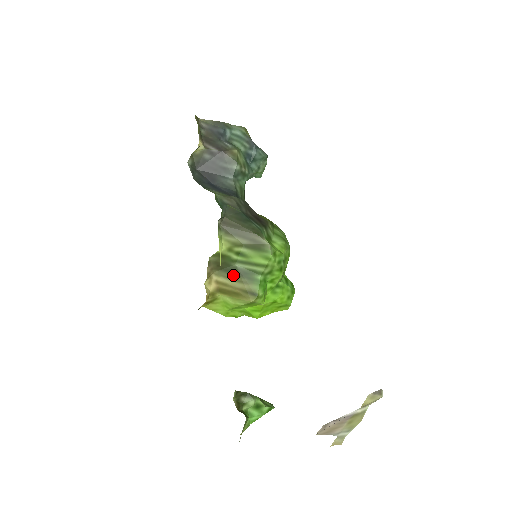
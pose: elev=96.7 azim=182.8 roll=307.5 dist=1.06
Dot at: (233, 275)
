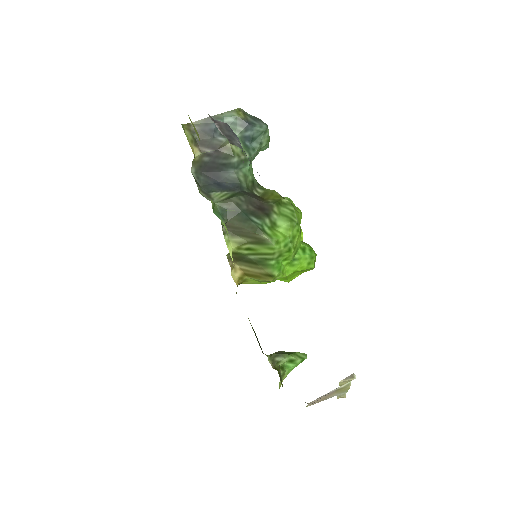
Dot at: (250, 264)
